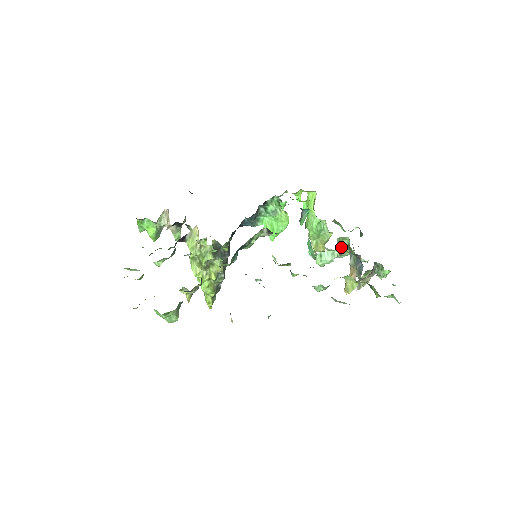
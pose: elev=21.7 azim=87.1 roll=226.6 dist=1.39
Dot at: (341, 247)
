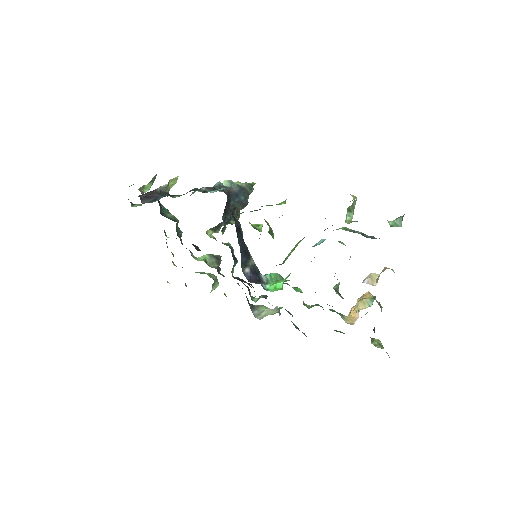
Dot at: occluded
